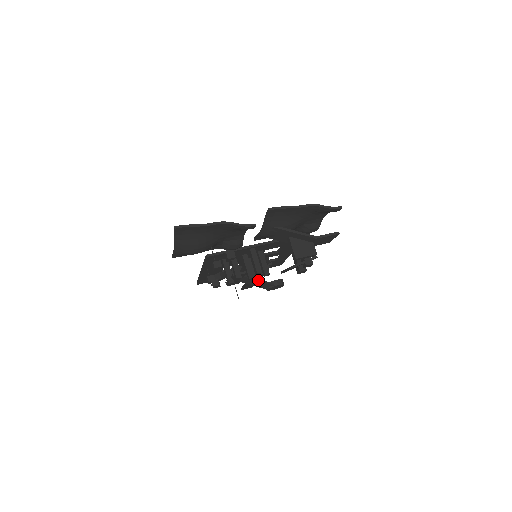
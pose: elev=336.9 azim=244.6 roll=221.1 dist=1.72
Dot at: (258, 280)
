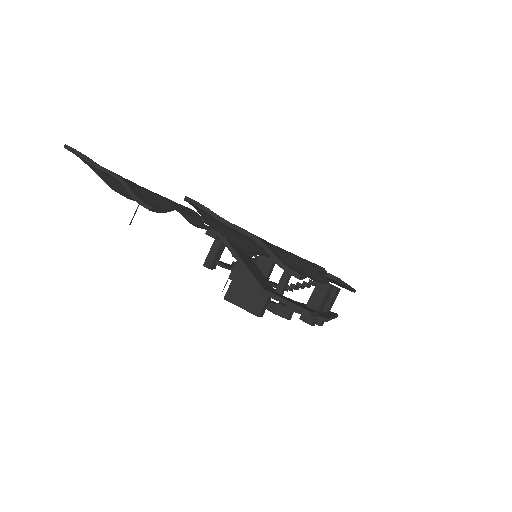
Dot at: occluded
